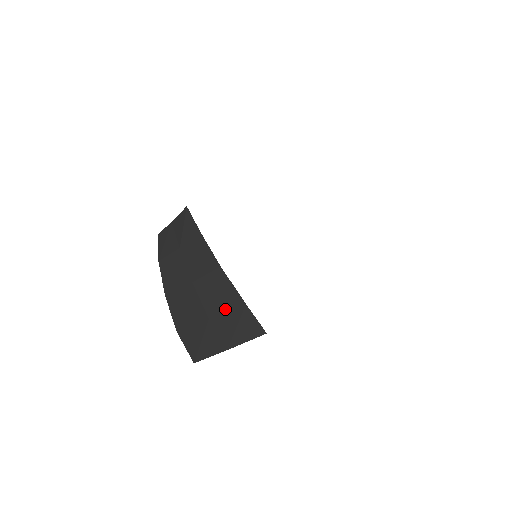
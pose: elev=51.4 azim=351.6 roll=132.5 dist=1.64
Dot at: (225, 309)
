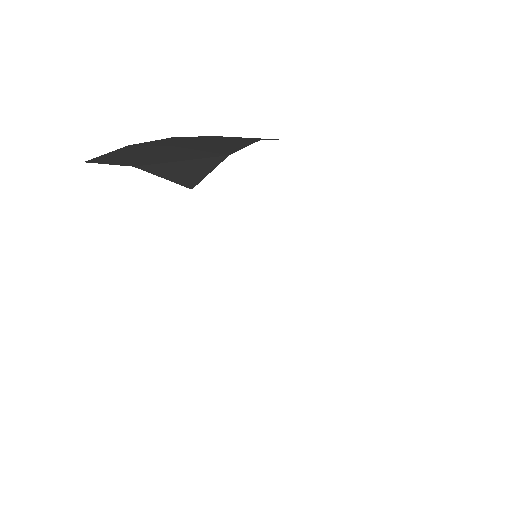
Dot at: (203, 149)
